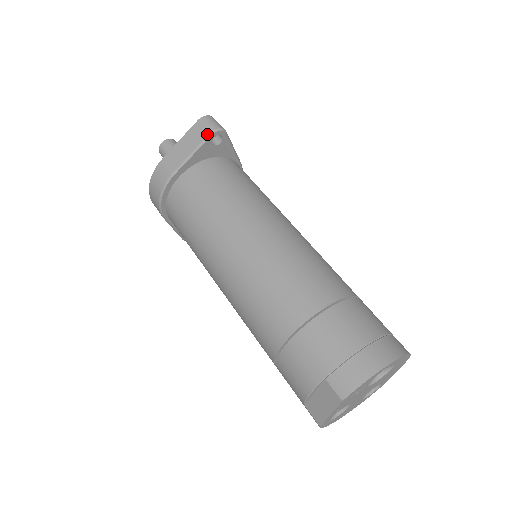
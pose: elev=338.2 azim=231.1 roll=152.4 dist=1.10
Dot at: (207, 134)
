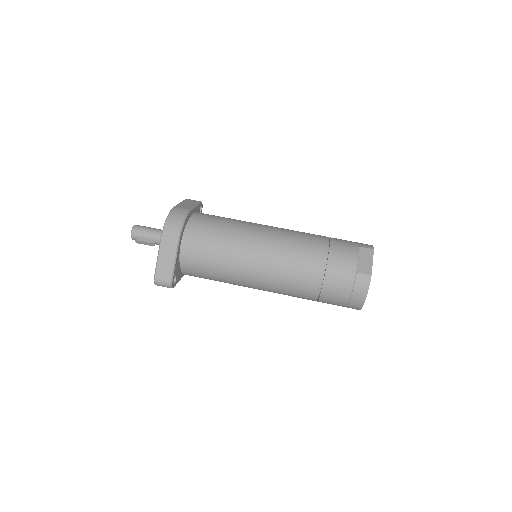
Dot at: (199, 201)
